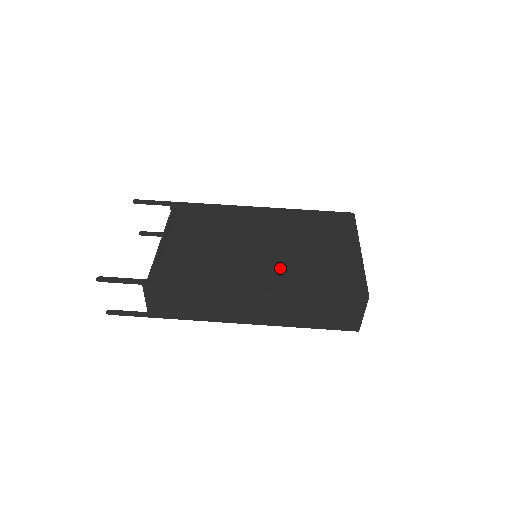
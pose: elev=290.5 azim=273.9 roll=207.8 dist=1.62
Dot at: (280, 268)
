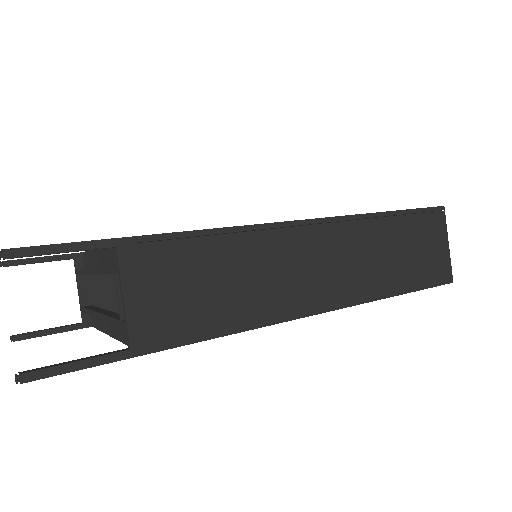
Dot at: occluded
